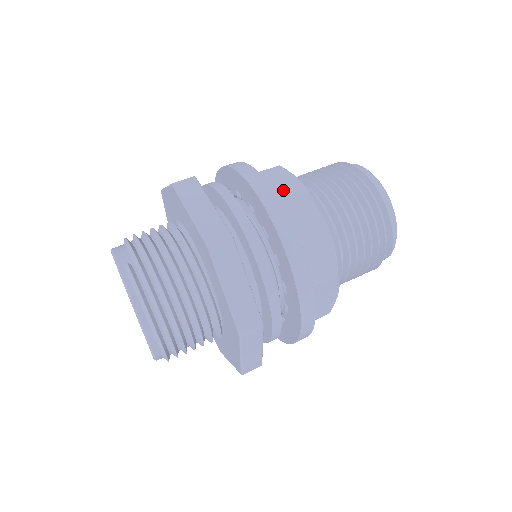
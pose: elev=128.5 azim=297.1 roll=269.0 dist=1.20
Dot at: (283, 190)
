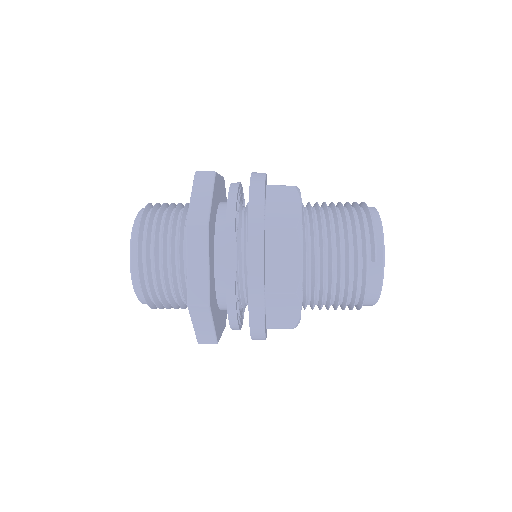
Dot at: occluded
